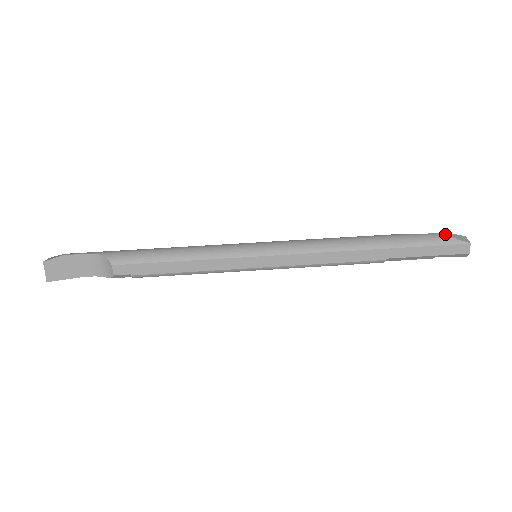
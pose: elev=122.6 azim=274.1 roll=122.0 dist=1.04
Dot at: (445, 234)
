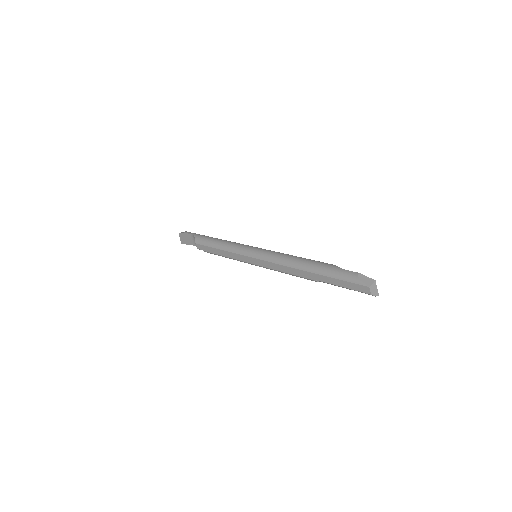
Dot at: (356, 274)
